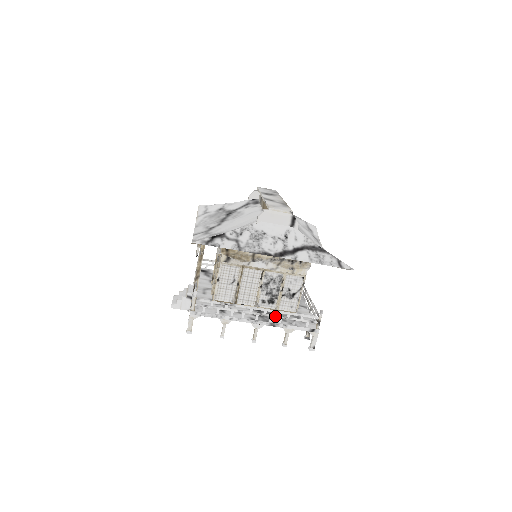
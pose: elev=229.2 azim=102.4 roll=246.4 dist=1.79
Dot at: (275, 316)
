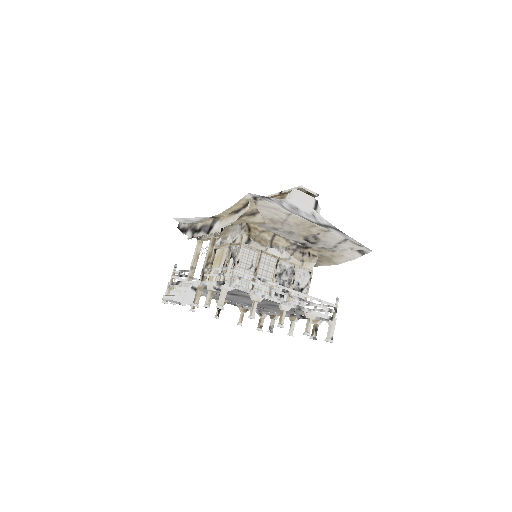
Dot at: (301, 299)
